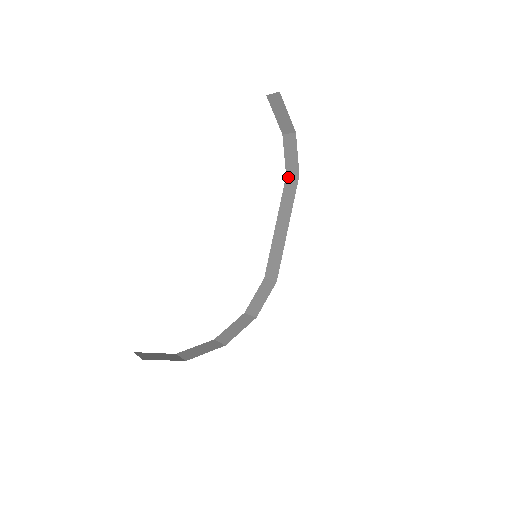
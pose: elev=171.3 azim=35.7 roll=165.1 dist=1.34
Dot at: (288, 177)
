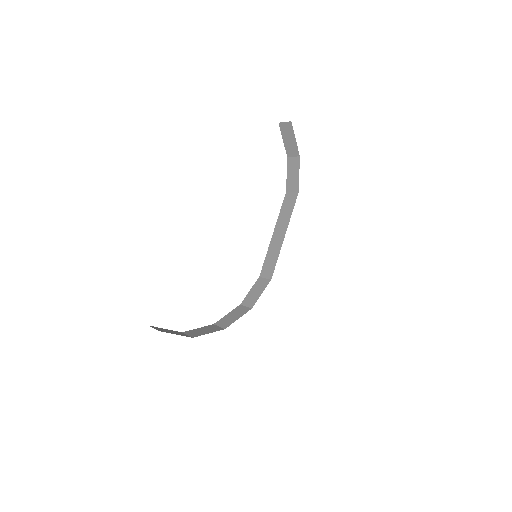
Dot at: (288, 193)
